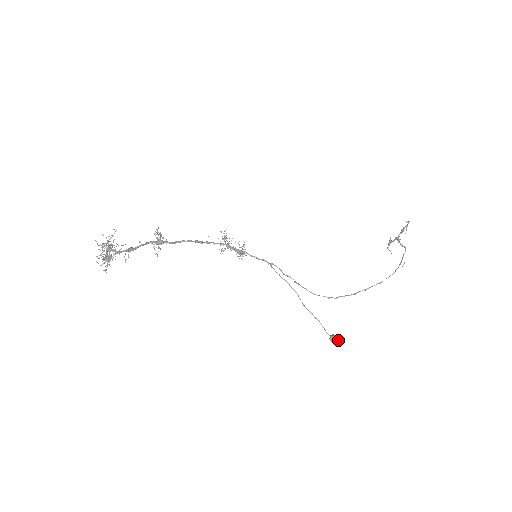
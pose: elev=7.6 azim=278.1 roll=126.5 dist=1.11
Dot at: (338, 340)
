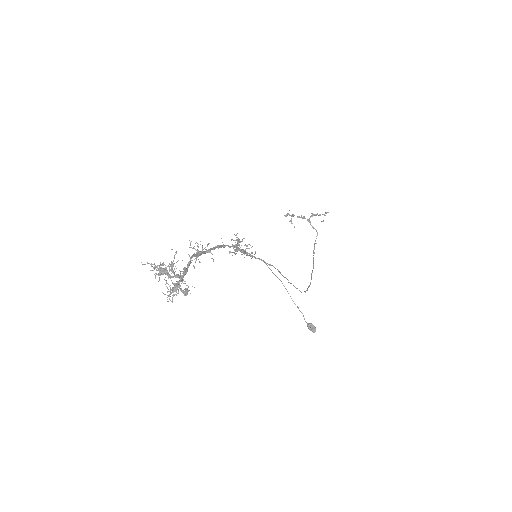
Dot at: (315, 328)
